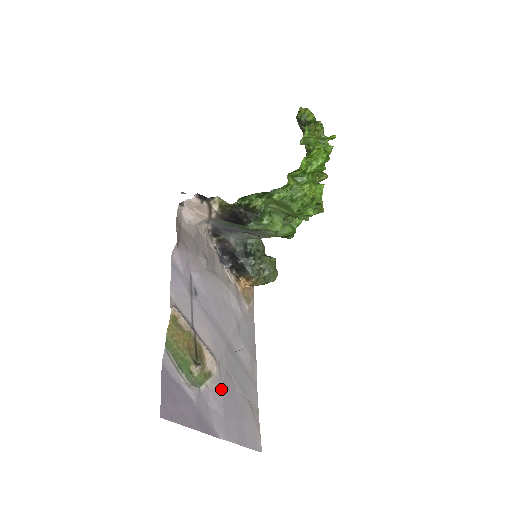
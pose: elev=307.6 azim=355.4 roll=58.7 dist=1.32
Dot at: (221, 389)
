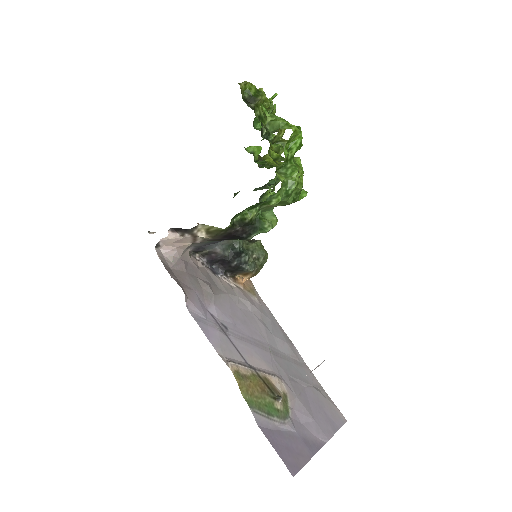
Dot at: (298, 399)
